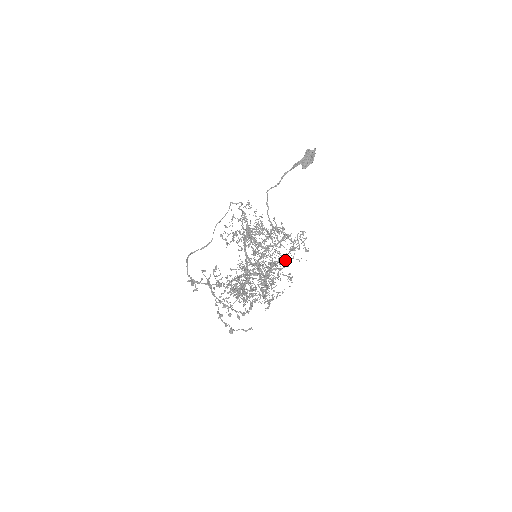
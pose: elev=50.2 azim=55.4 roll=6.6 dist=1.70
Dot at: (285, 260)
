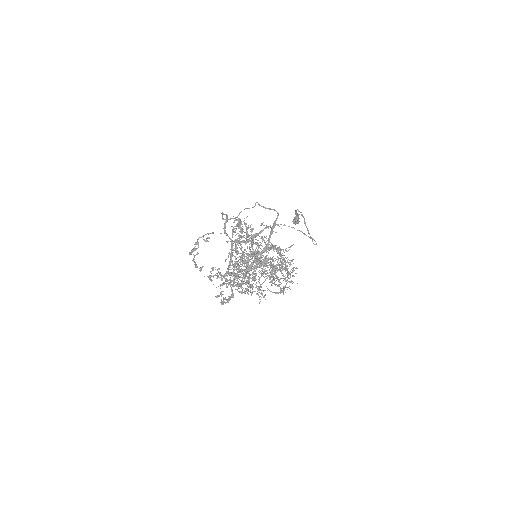
Dot at: (281, 271)
